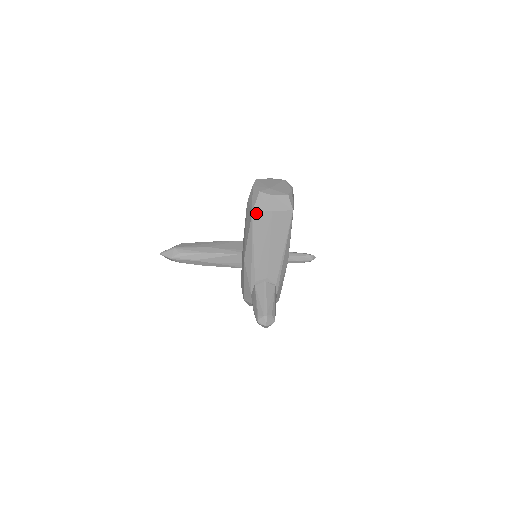
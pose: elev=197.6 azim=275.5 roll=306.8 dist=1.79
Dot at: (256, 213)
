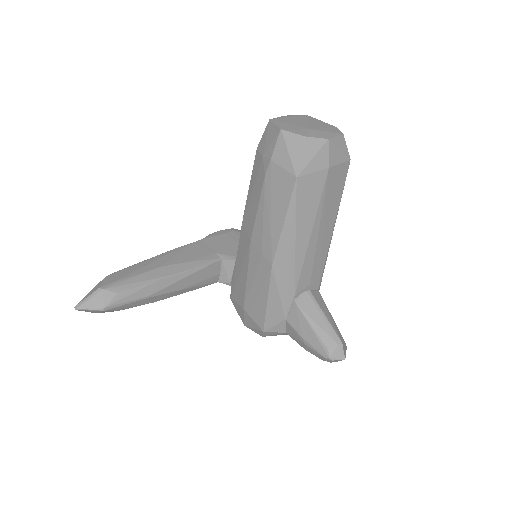
Dot at: (303, 178)
